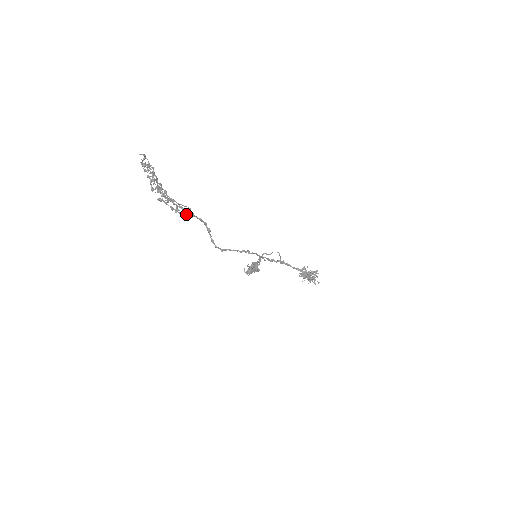
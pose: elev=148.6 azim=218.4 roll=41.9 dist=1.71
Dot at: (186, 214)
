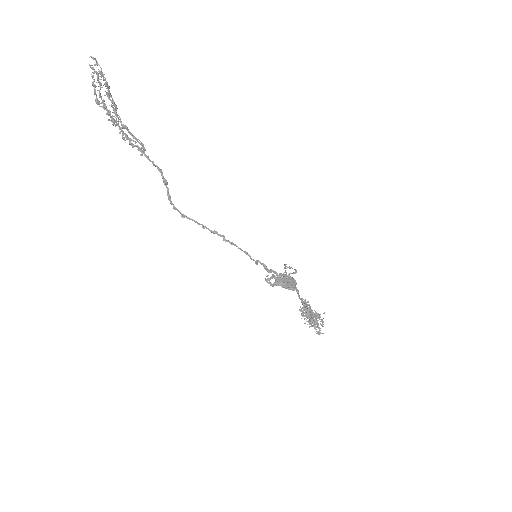
Dot at: (133, 147)
